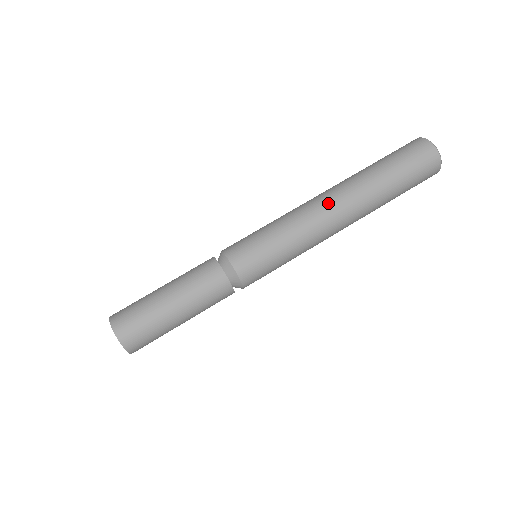
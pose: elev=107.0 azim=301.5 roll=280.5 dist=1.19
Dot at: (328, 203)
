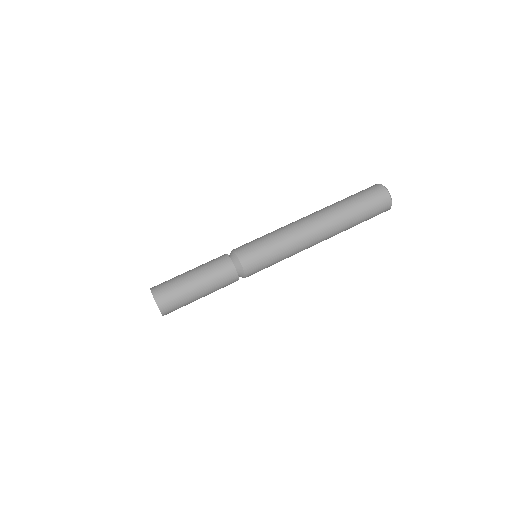
Dot at: (307, 220)
